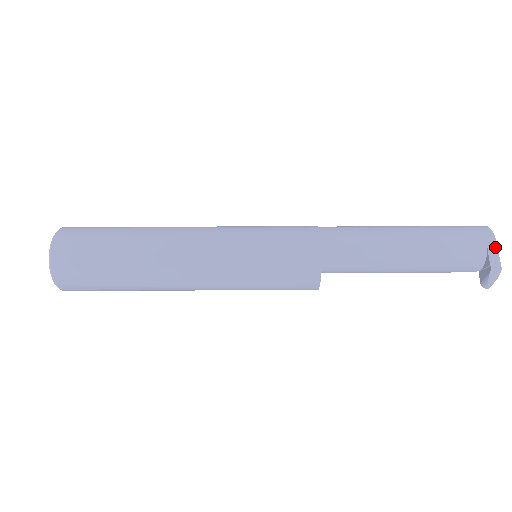
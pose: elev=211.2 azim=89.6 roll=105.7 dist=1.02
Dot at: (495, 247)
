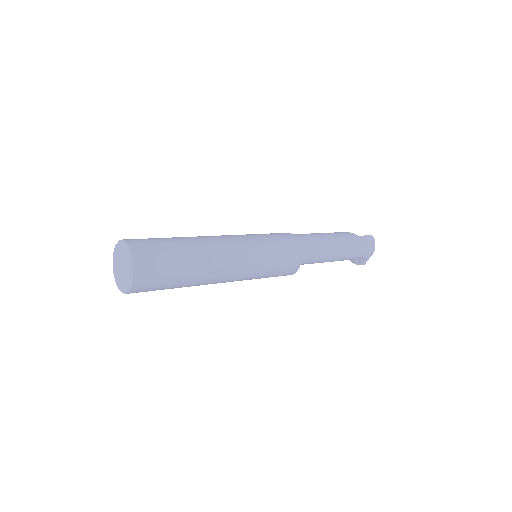
Dot at: occluded
